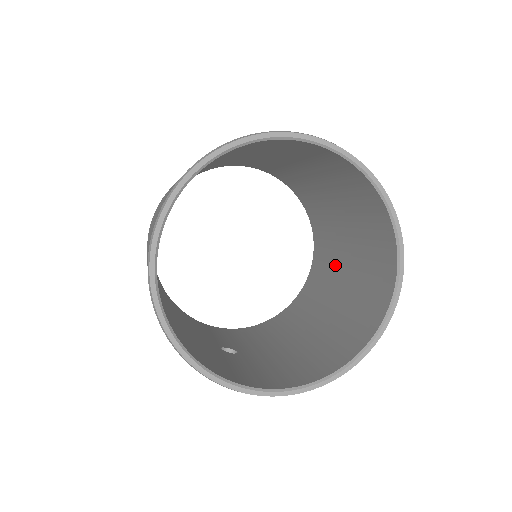
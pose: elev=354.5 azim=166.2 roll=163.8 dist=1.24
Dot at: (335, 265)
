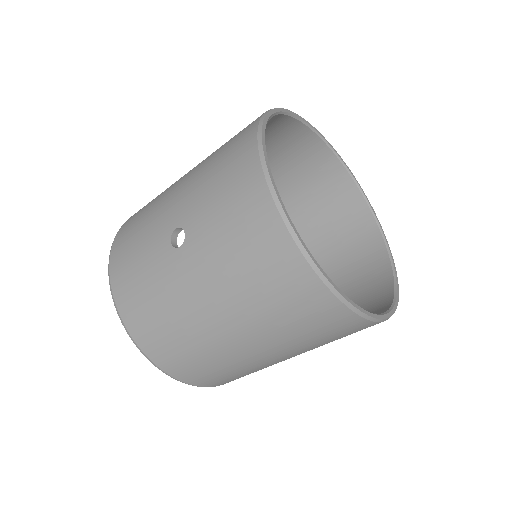
Dot at: occluded
